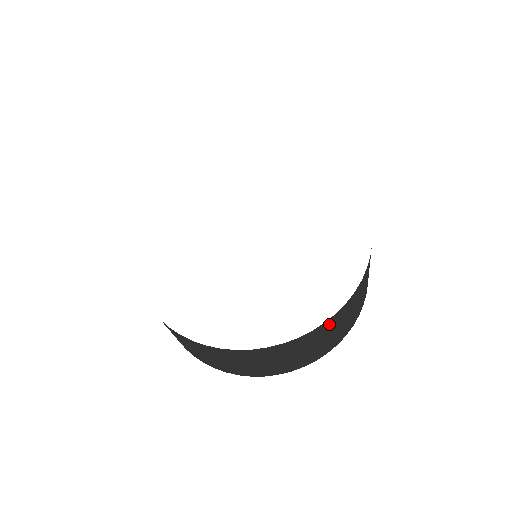
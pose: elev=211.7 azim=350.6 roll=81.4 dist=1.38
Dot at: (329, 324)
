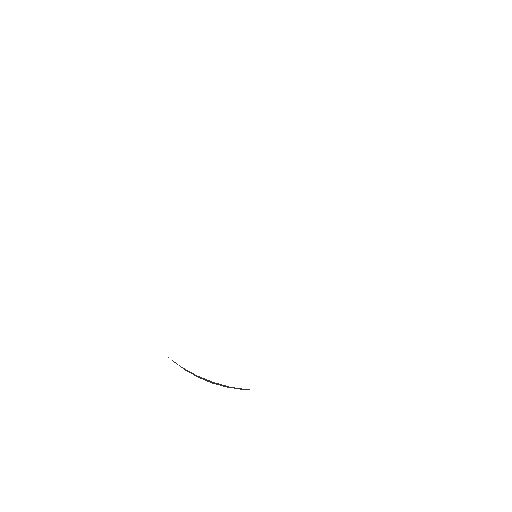
Dot at: occluded
